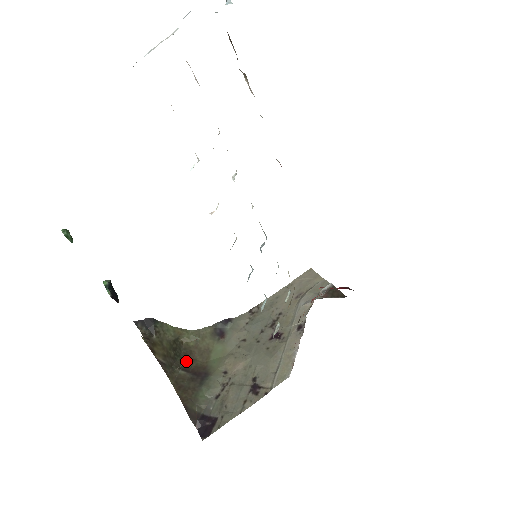
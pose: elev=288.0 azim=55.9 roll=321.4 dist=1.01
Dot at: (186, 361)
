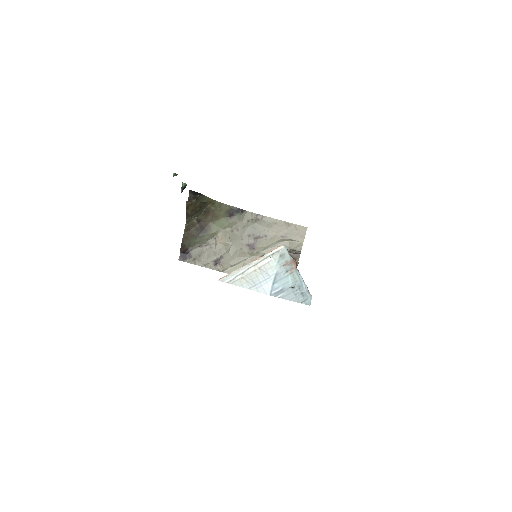
Dot at: (202, 215)
